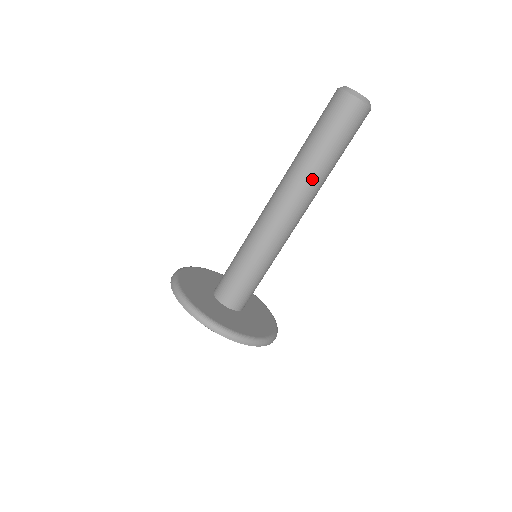
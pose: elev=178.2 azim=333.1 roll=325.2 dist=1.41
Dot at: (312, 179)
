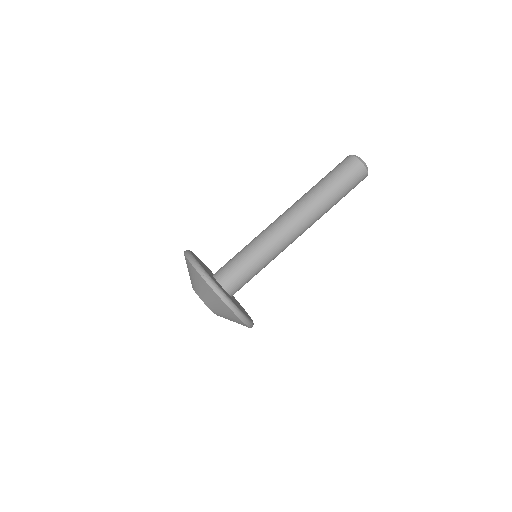
Dot at: occluded
